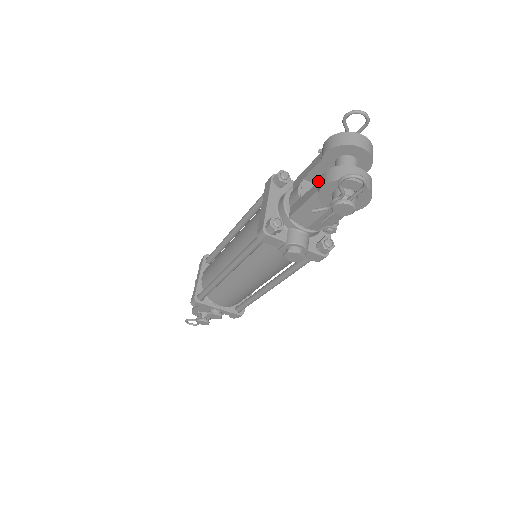
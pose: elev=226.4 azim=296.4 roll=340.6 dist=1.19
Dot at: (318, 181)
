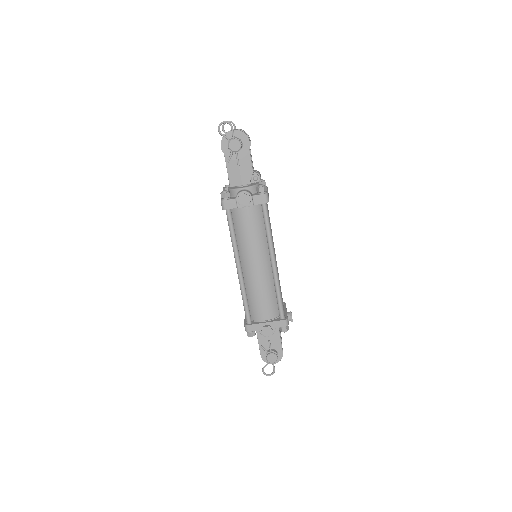
Dot at: occluded
